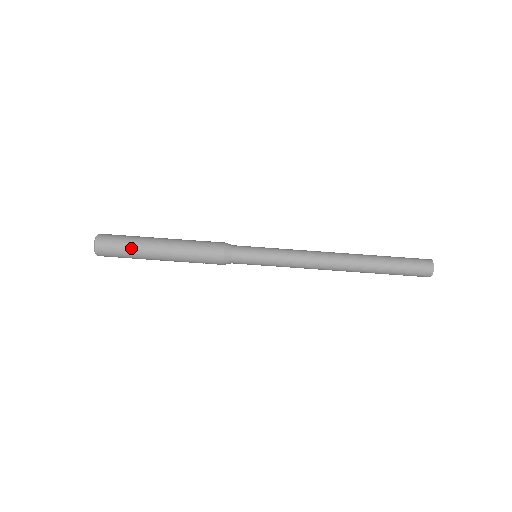
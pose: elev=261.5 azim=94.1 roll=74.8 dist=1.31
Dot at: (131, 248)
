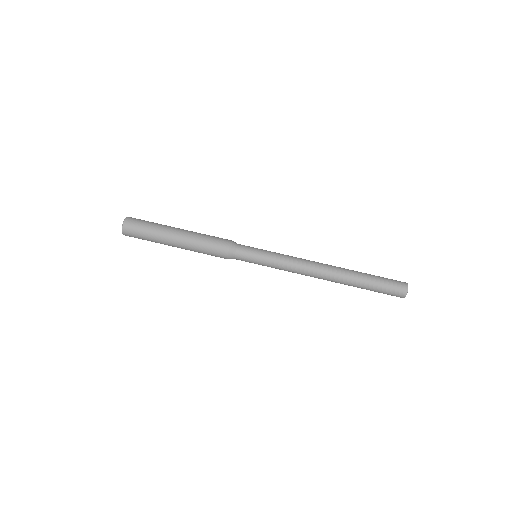
Dot at: (152, 234)
